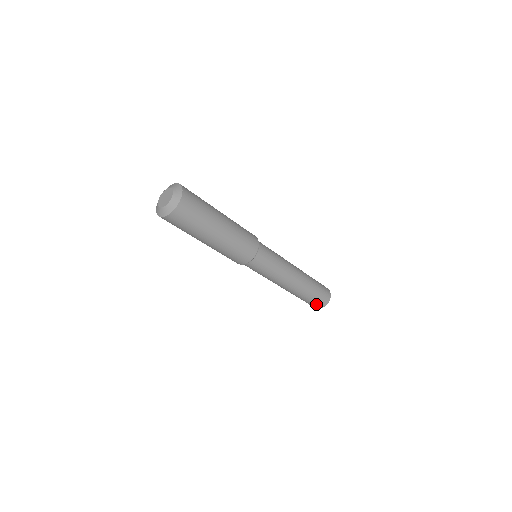
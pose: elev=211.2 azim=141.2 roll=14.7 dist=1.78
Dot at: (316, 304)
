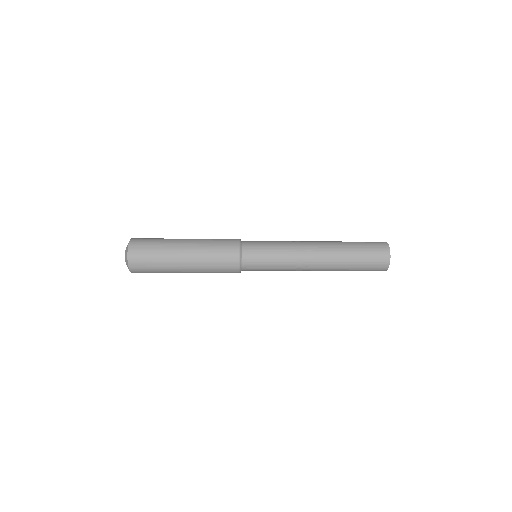
Dot at: (374, 268)
